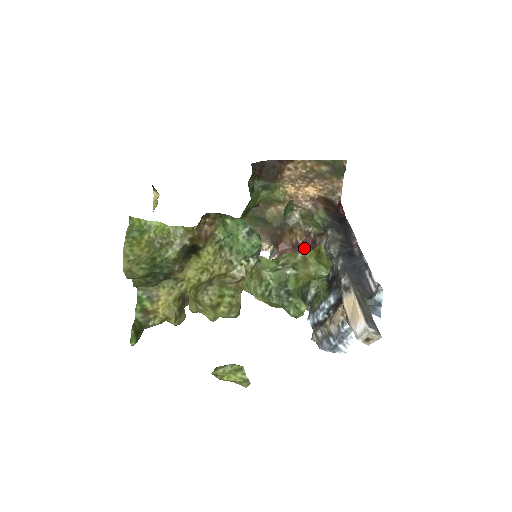
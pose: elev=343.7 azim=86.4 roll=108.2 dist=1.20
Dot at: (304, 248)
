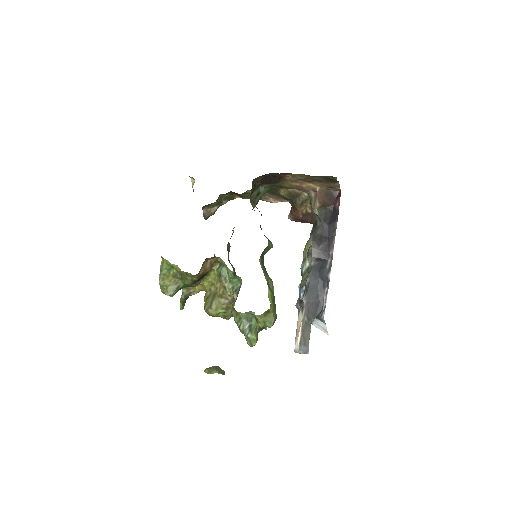
Dot at: (313, 216)
